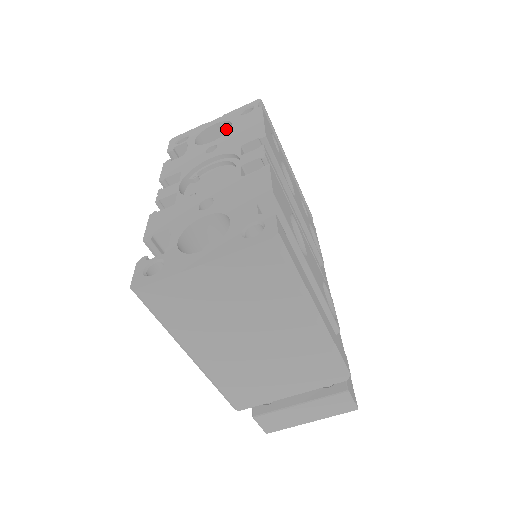
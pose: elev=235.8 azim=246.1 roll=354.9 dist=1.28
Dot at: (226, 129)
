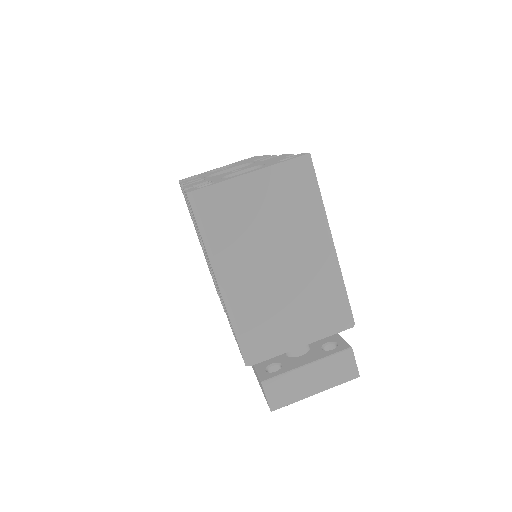
Dot at: occluded
